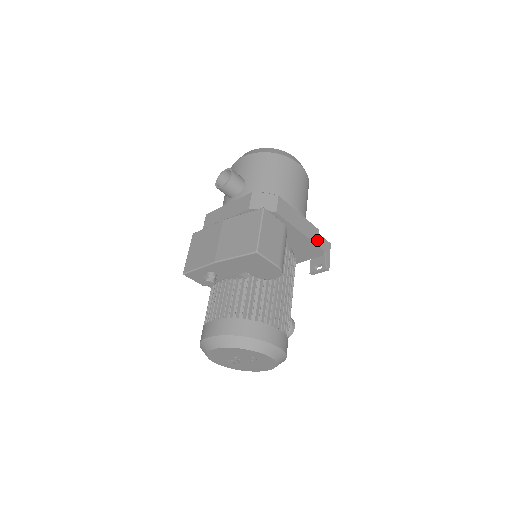
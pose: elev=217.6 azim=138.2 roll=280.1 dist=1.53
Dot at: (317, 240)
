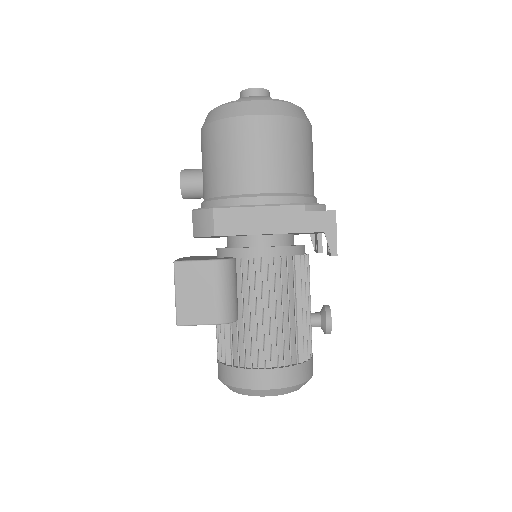
Dot at: (303, 224)
